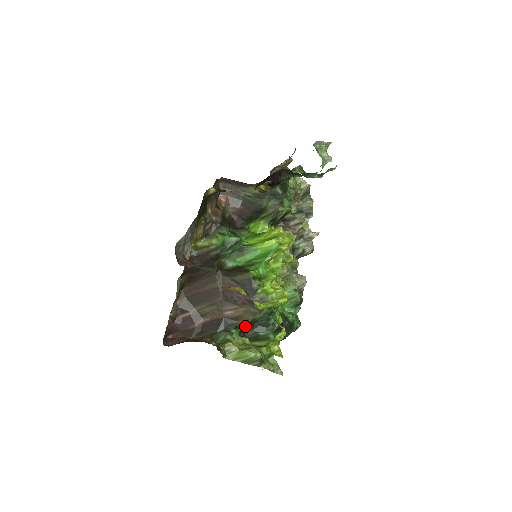
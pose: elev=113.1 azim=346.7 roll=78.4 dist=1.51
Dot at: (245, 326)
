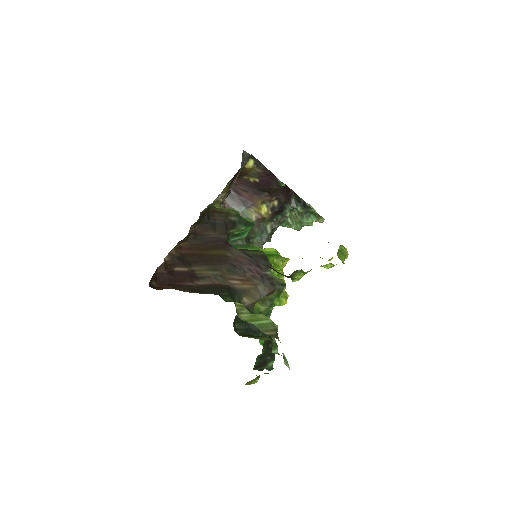
Dot at: occluded
